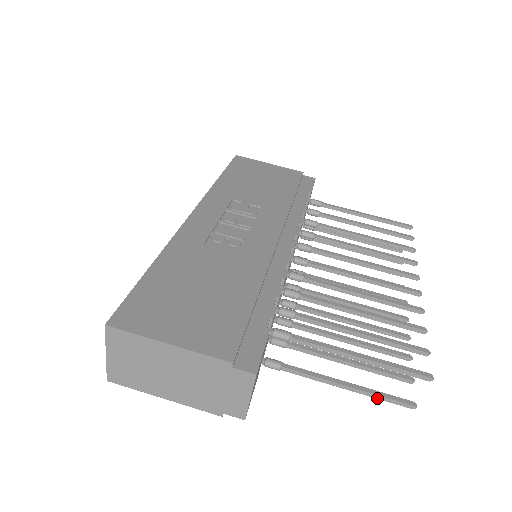
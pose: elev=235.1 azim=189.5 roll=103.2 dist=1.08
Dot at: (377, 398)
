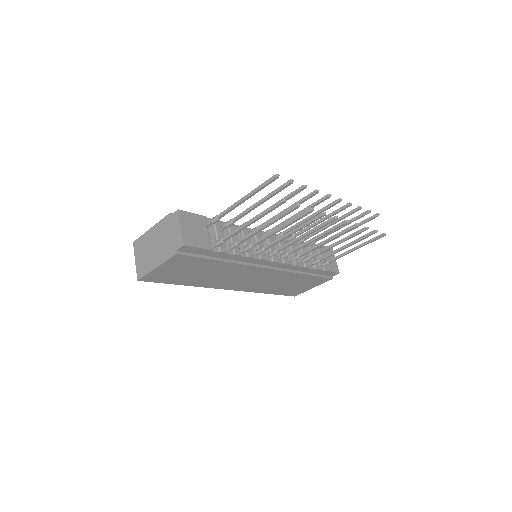
Dot at: (265, 213)
